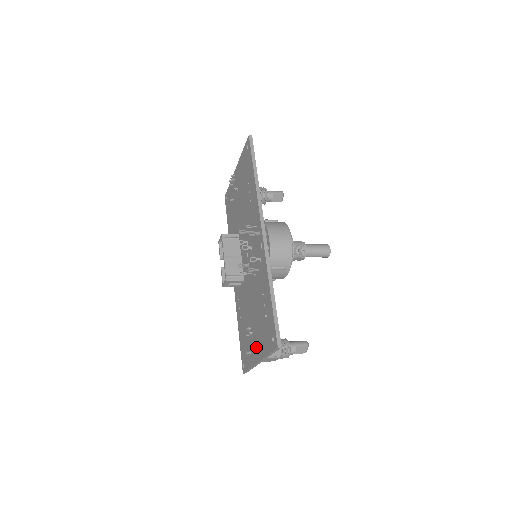
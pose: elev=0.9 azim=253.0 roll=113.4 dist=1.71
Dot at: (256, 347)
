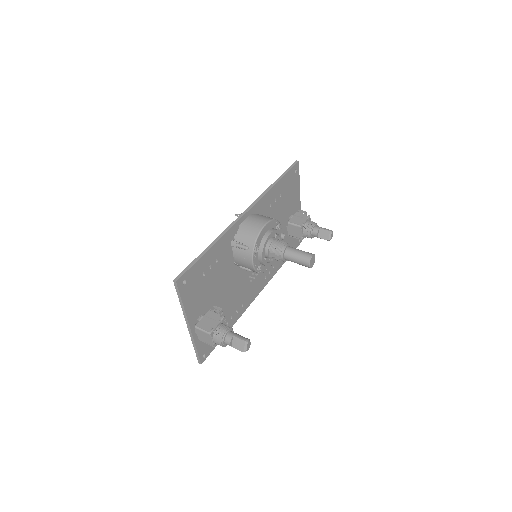
Dot at: occluded
